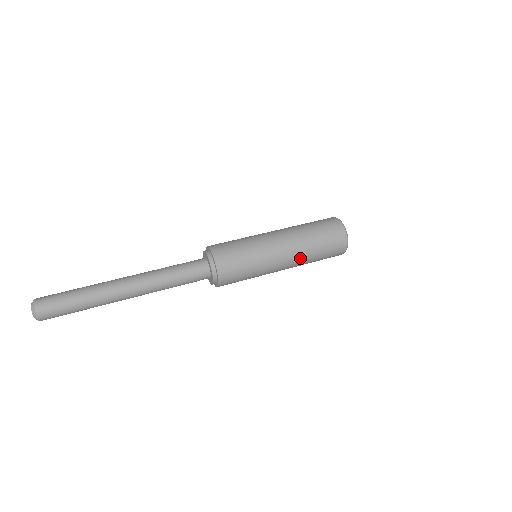
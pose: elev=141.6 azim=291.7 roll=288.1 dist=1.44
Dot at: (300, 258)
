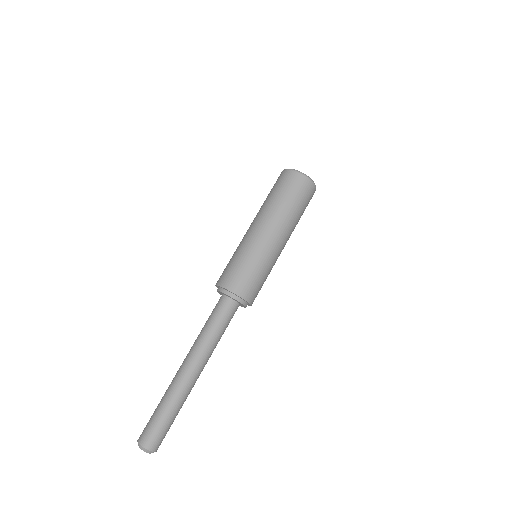
Dot at: occluded
